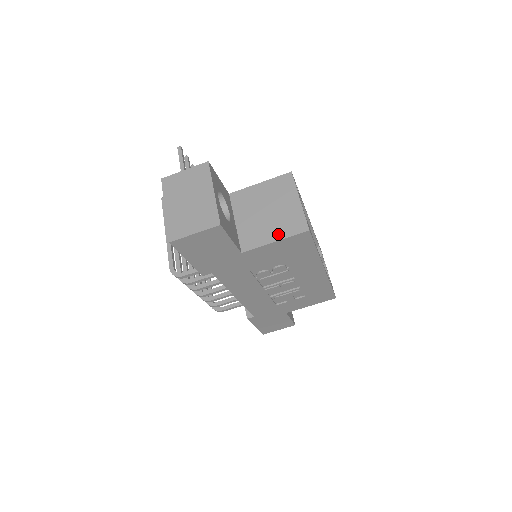
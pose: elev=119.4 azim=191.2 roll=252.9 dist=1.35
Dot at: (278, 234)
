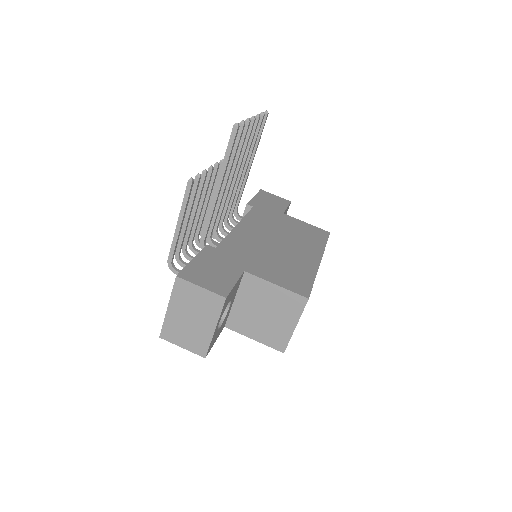
Dot at: (260, 337)
